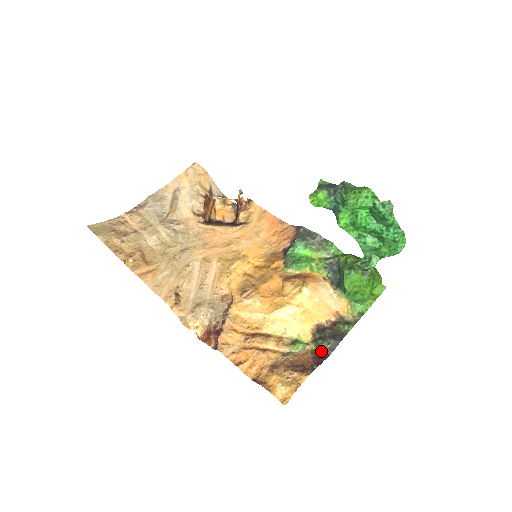
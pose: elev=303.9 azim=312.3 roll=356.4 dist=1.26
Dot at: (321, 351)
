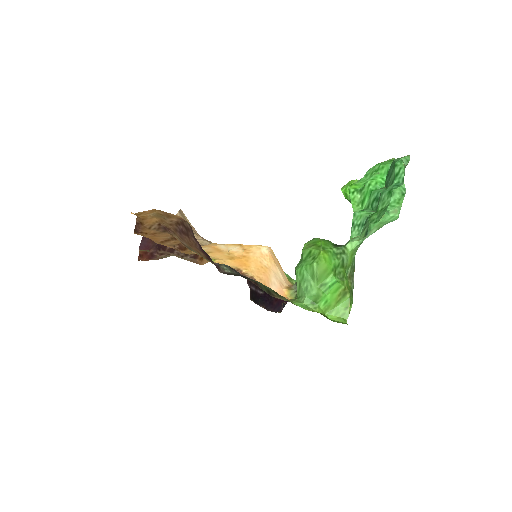
Dot at: (216, 264)
